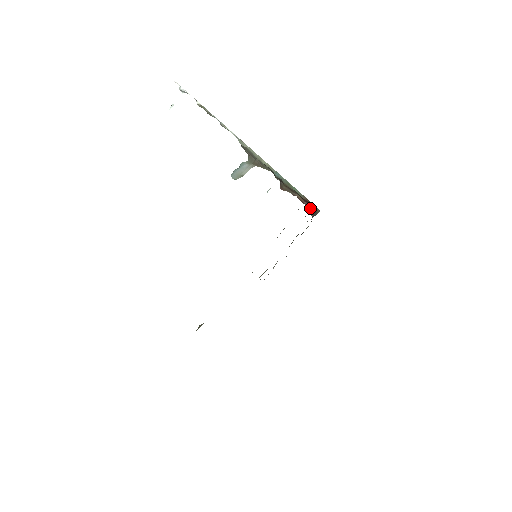
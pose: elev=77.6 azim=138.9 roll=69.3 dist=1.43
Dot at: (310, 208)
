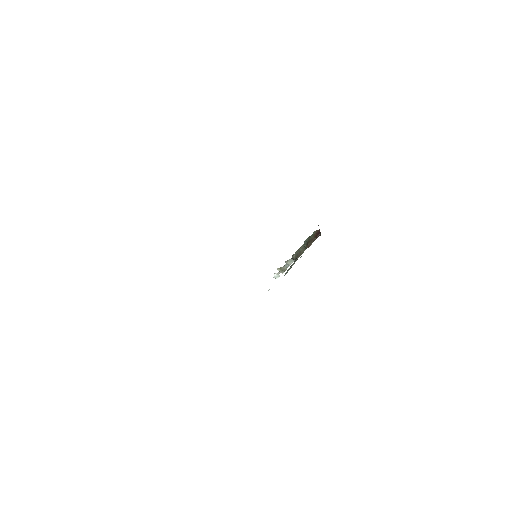
Dot at: occluded
